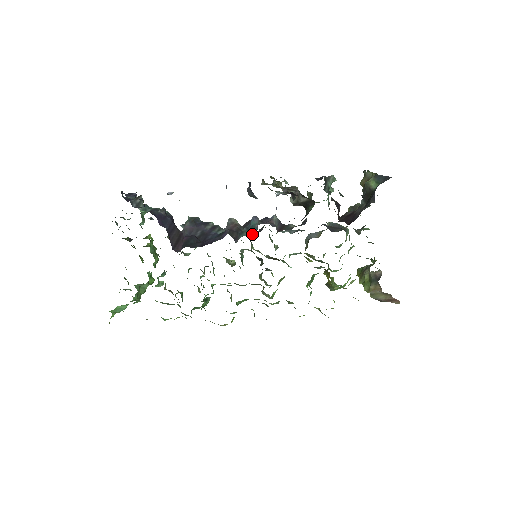
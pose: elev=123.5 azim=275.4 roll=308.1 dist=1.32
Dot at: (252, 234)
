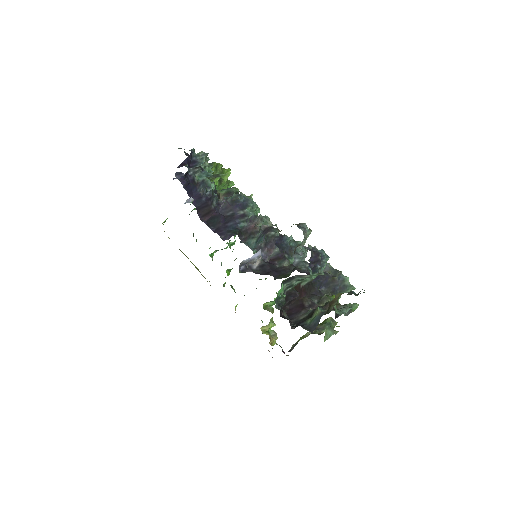
Dot at: (253, 247)
